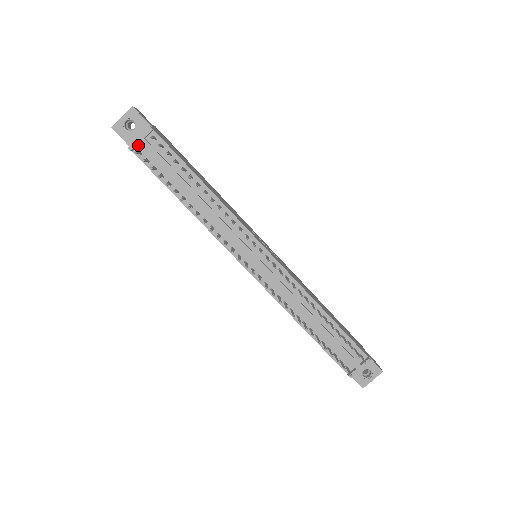
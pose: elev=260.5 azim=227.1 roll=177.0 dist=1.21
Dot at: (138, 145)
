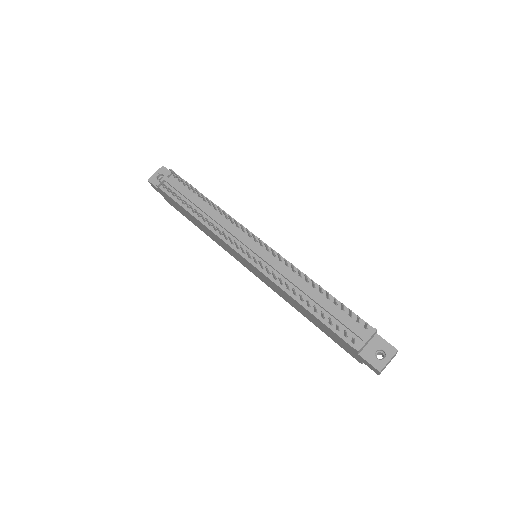
Dot at: occluded
